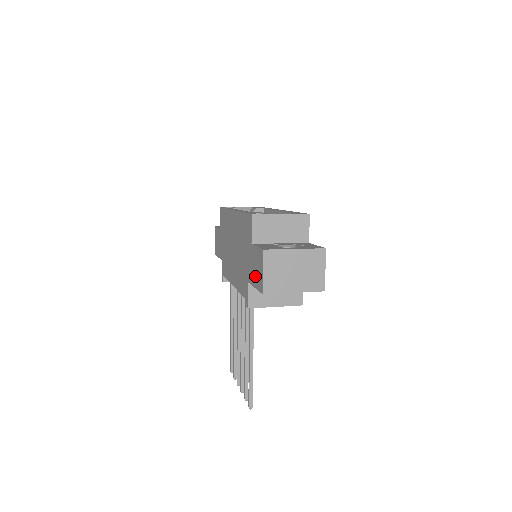
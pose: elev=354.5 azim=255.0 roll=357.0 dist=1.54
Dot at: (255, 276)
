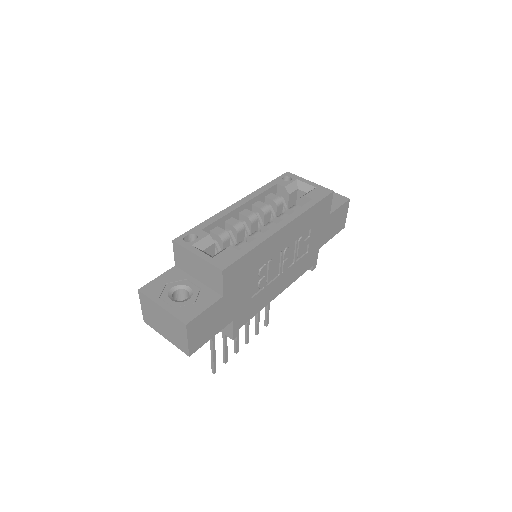
Dot at: occluded
